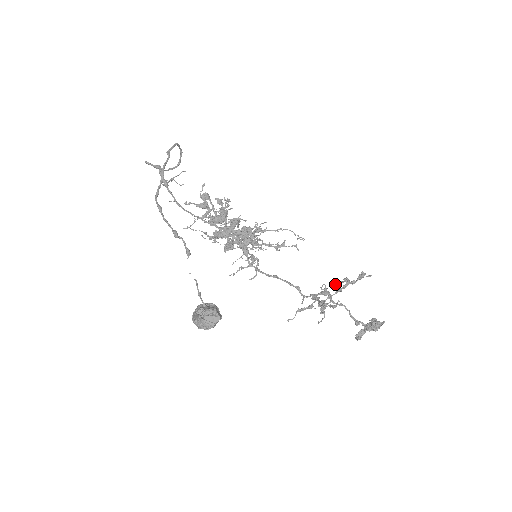
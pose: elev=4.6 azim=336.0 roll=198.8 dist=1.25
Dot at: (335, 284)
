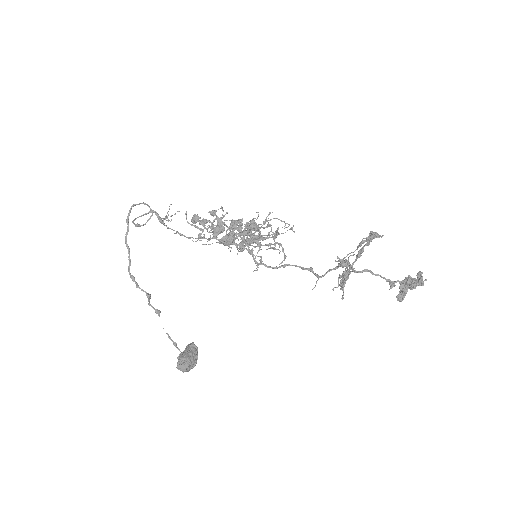
Dot at: (357, 247)
